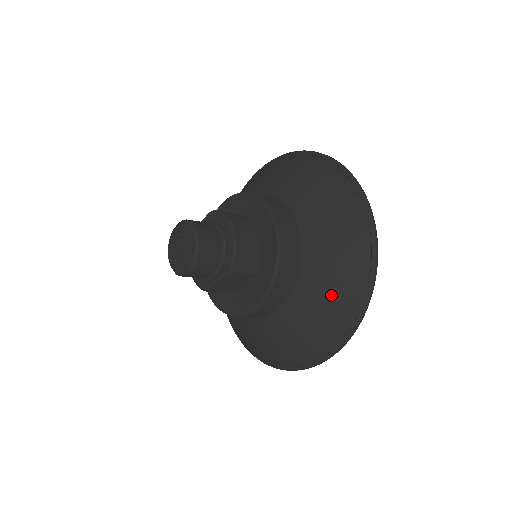
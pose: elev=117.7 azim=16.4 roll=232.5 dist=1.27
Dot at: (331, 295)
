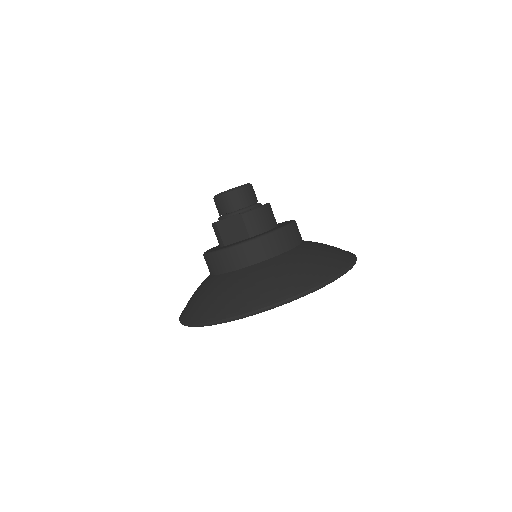
Dot at: (278, 277)
